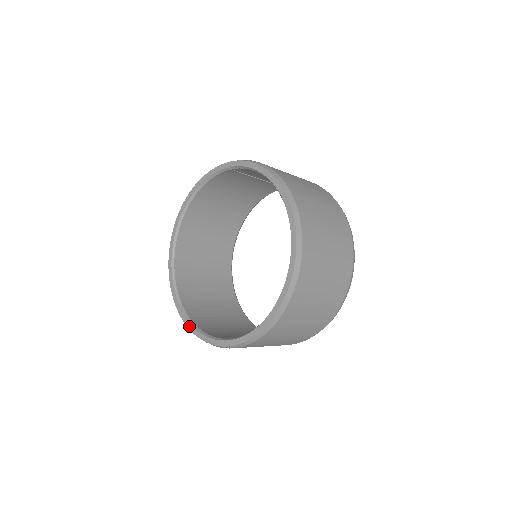
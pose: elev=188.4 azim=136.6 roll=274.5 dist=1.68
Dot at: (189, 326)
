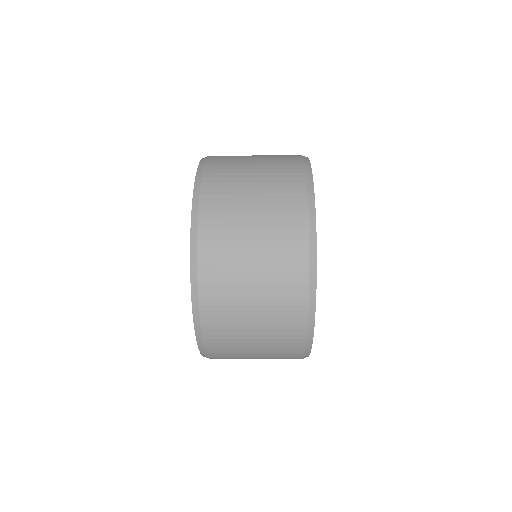
Dot at: occluded
